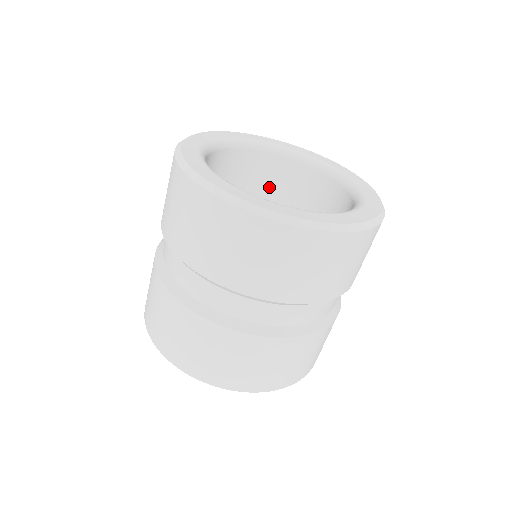
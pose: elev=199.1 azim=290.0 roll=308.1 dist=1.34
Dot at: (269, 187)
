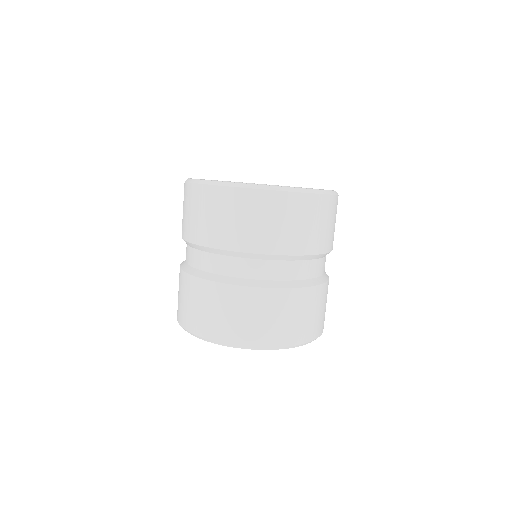
Dot at: occluded
